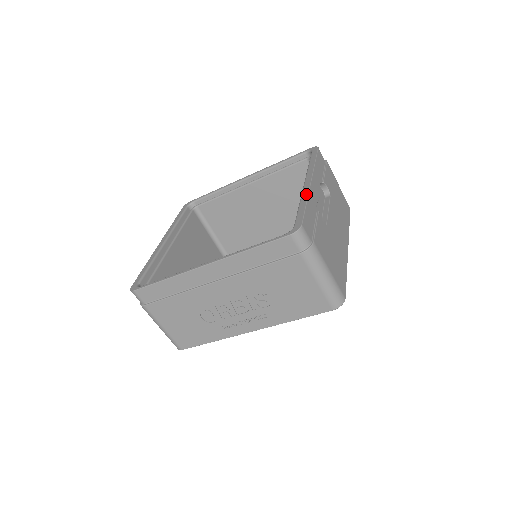
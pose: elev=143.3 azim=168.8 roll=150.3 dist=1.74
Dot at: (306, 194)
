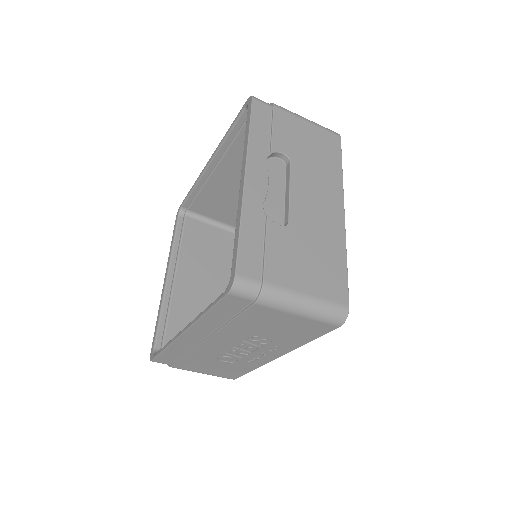
Dot at: (240, 207)
